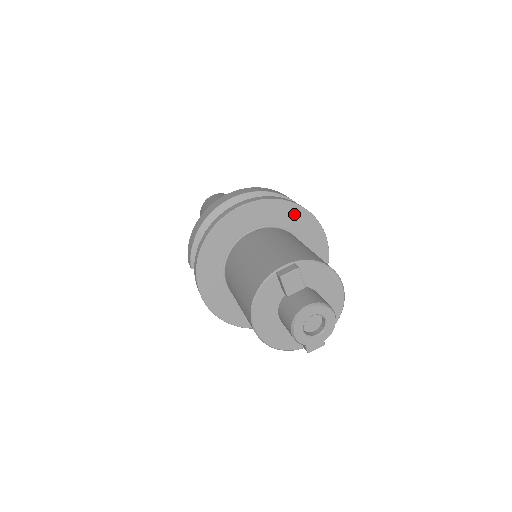
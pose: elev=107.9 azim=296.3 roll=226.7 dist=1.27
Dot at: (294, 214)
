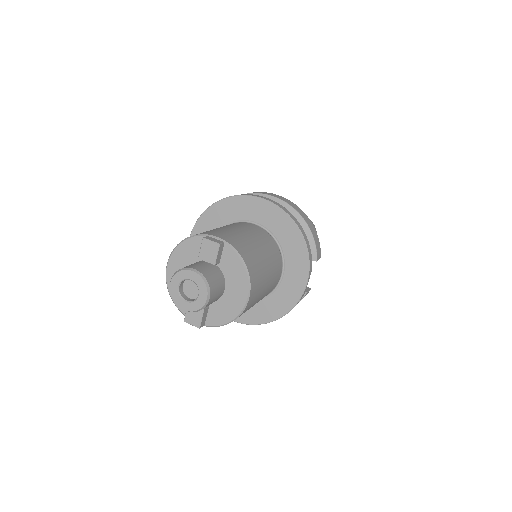
Dot at: (295, 240)
